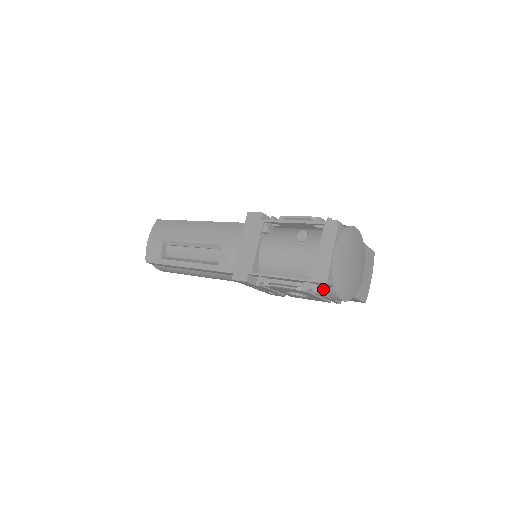
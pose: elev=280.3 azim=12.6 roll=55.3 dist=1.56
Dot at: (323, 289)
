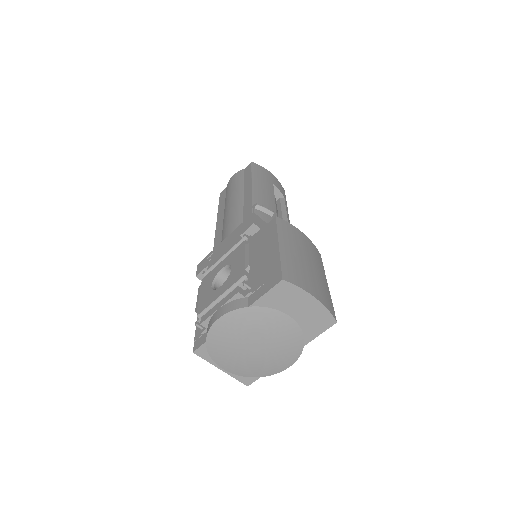
Dot at: occluded
